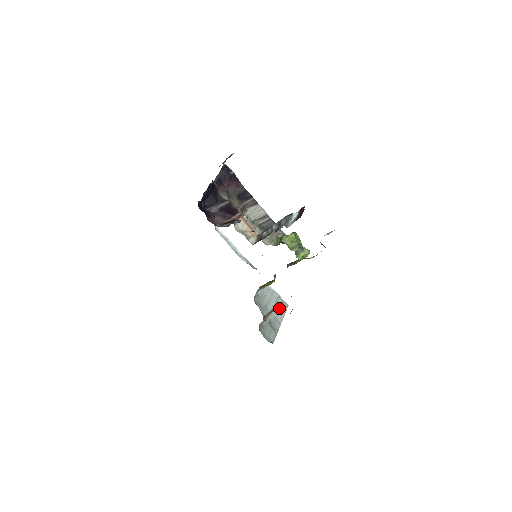
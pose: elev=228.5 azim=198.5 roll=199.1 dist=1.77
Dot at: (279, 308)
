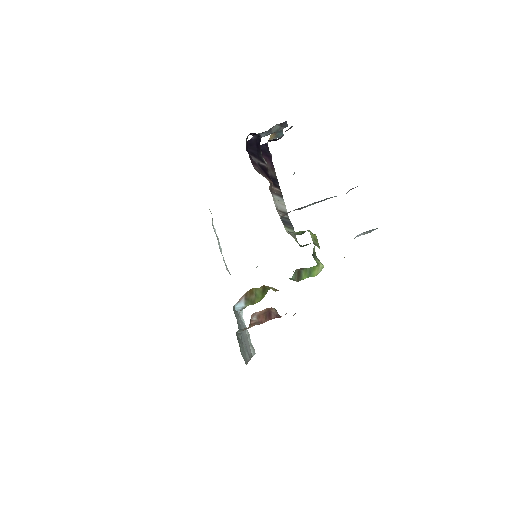
Dot at: (248, 346)
